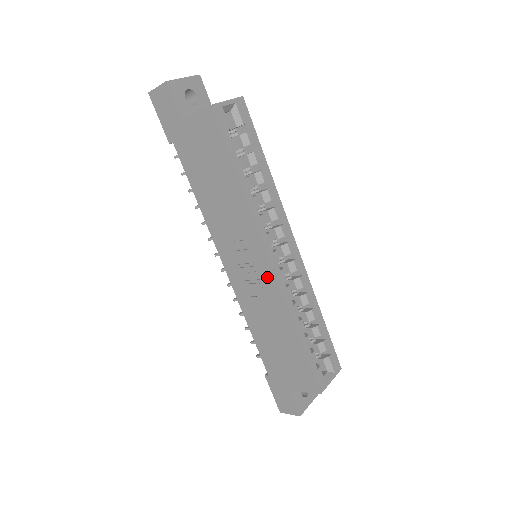
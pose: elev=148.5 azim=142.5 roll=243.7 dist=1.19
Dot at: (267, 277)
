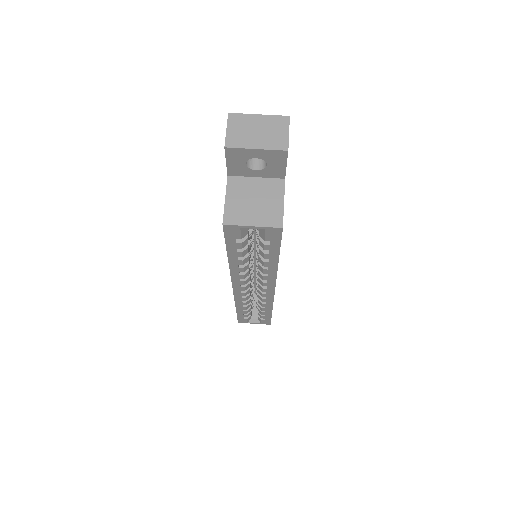
Dot at: occluded
